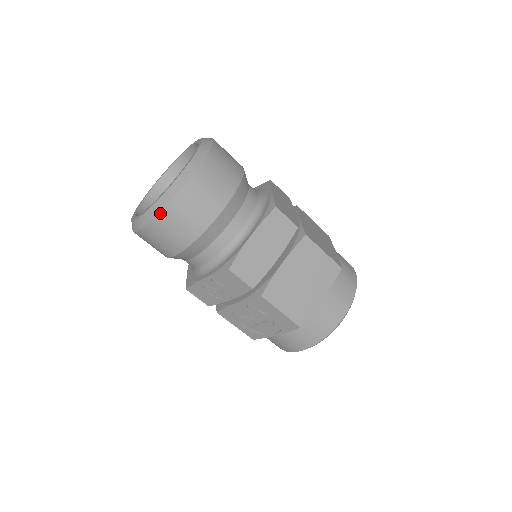
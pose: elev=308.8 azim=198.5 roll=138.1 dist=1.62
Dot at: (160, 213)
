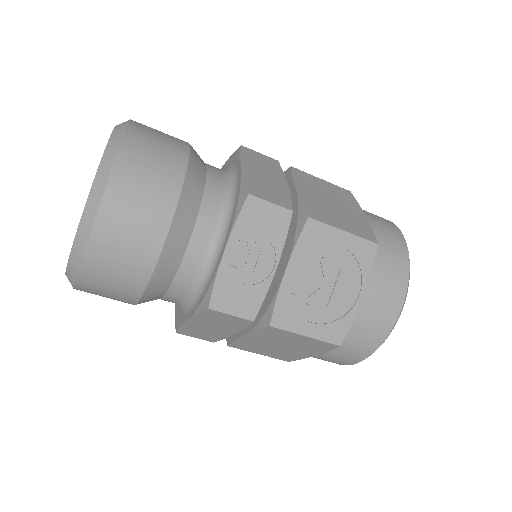
Dot at: (114, 166)
